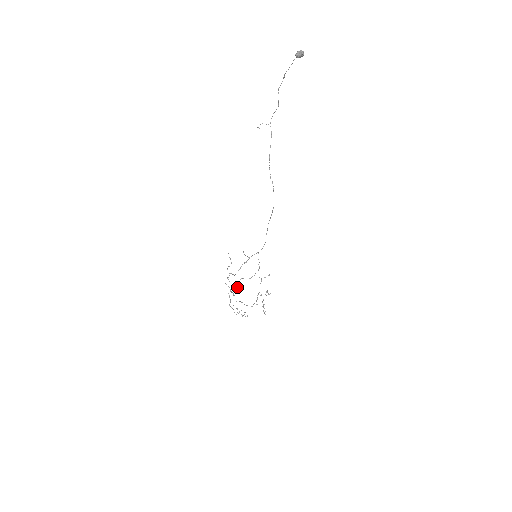
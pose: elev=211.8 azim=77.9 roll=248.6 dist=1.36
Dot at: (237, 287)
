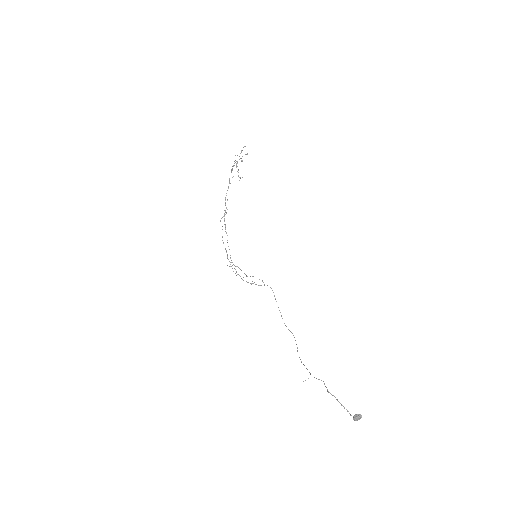
Dot at: occluded
